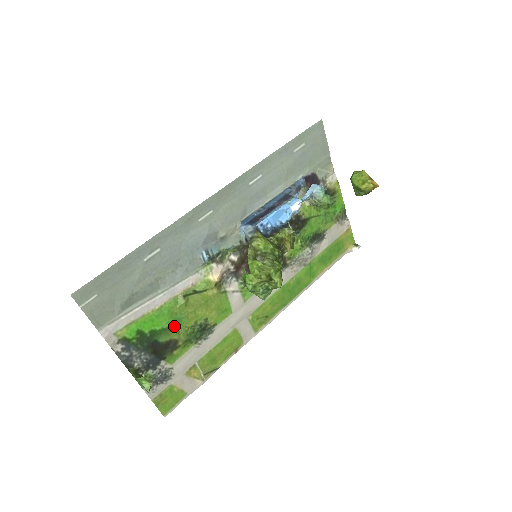
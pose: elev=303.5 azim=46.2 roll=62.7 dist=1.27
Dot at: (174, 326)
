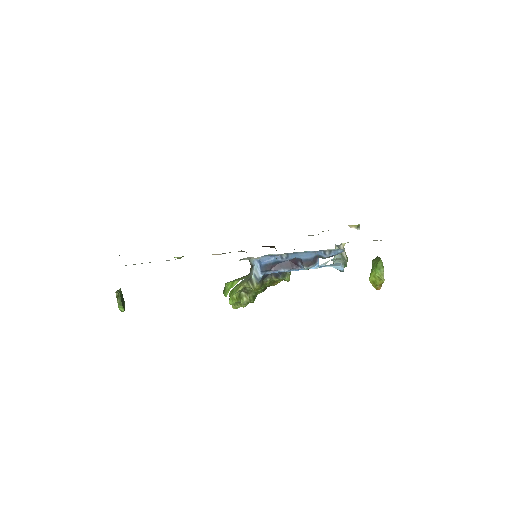
Dot at: occluded
